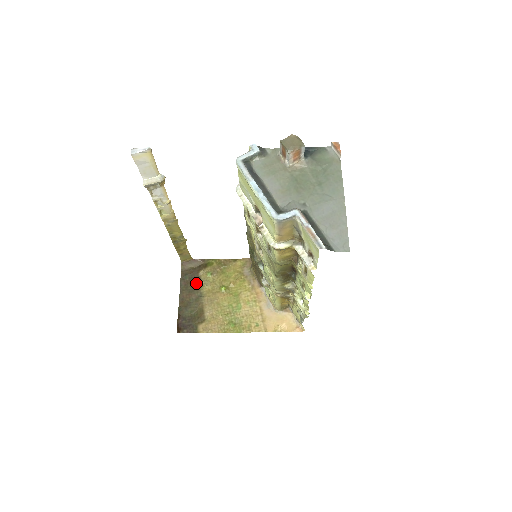
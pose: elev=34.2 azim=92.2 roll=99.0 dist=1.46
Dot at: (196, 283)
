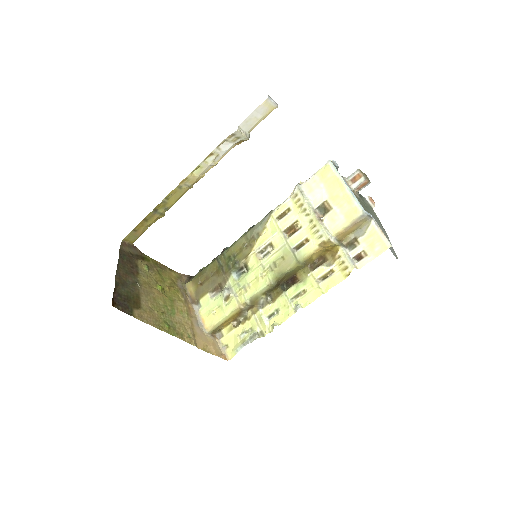
Dot at: (134, 268)
